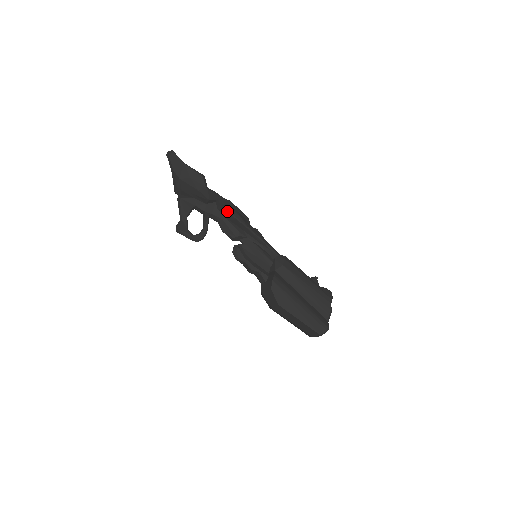
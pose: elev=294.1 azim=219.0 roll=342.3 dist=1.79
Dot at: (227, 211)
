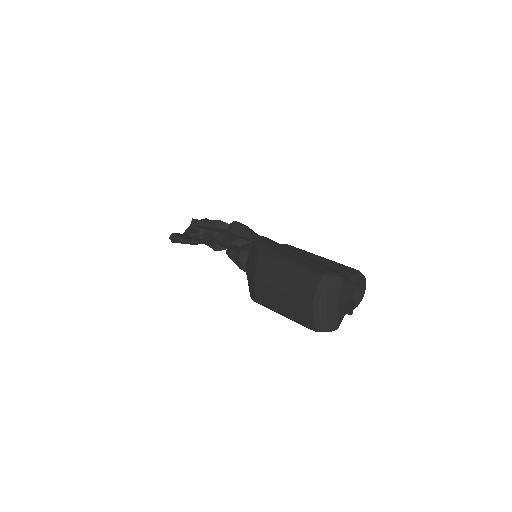
Dot at: (234, 221)
